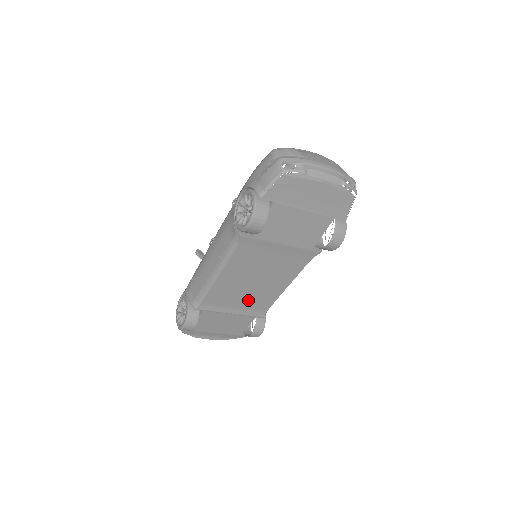
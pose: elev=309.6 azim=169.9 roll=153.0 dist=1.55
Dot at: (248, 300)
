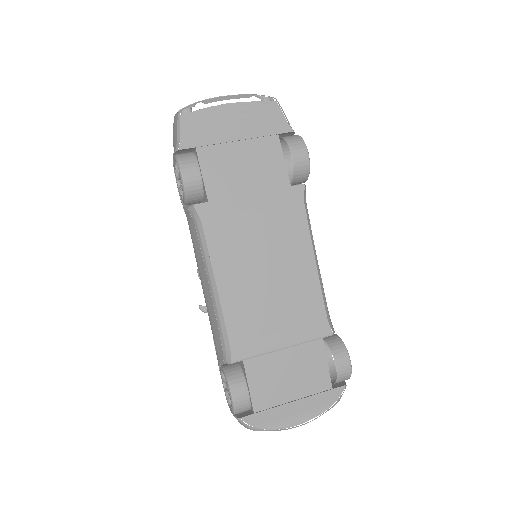
Dot at: (286, 311)
